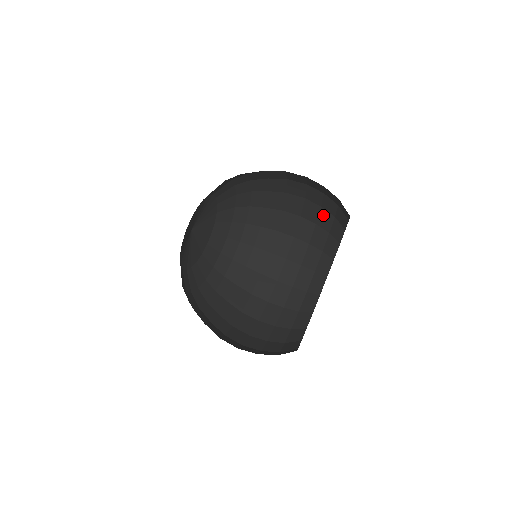
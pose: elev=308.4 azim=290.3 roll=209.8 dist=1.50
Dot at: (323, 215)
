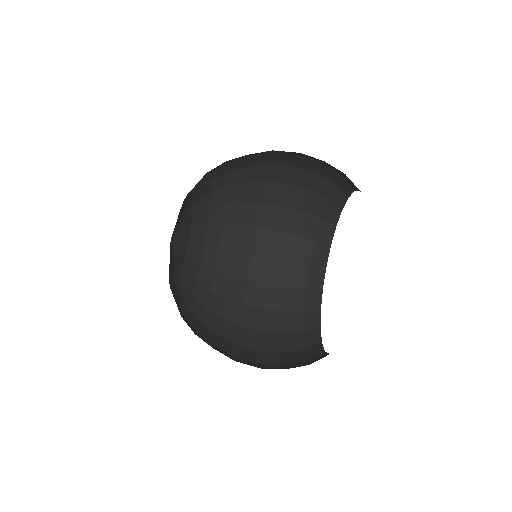
Dot at: (328, 165)
